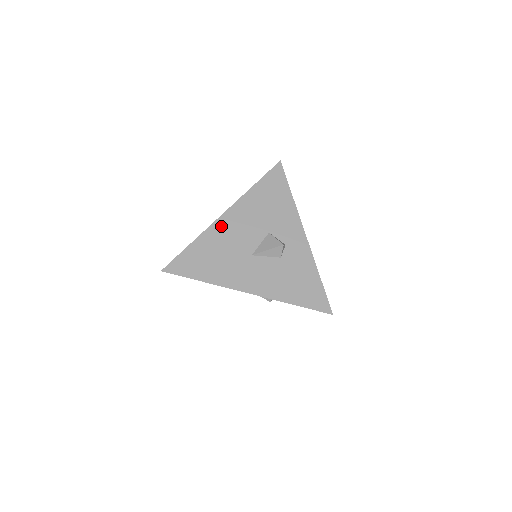
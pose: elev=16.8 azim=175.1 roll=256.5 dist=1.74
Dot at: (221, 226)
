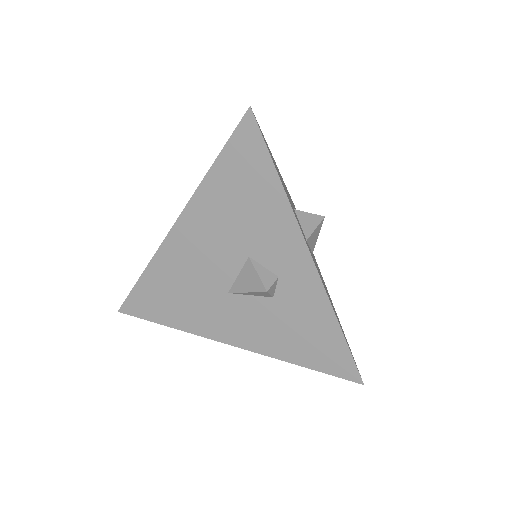
Dot at: (174, 248)
